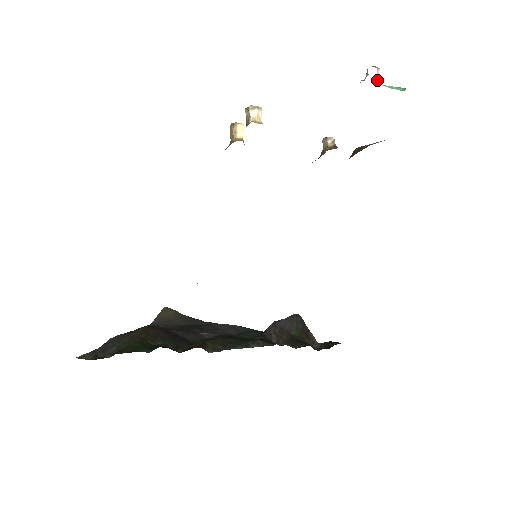
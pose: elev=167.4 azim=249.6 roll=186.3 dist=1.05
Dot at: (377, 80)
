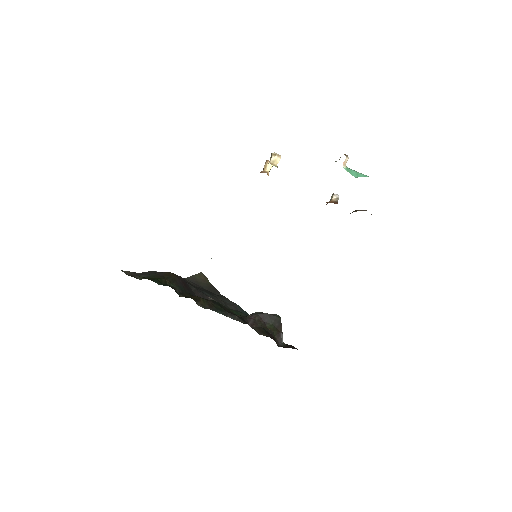
Dot at: (344, 164)
